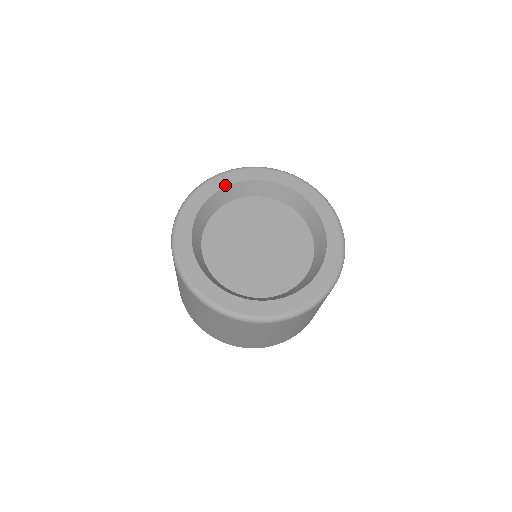
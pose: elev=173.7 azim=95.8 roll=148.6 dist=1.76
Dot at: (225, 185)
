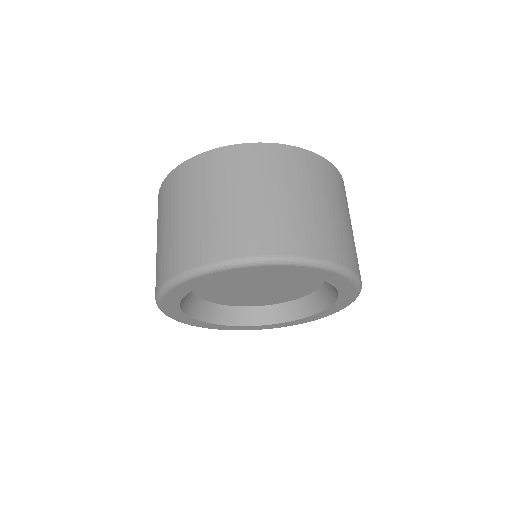
Dot at: occluded
